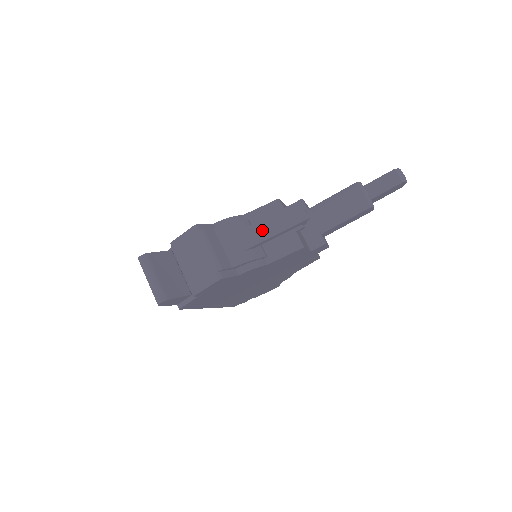
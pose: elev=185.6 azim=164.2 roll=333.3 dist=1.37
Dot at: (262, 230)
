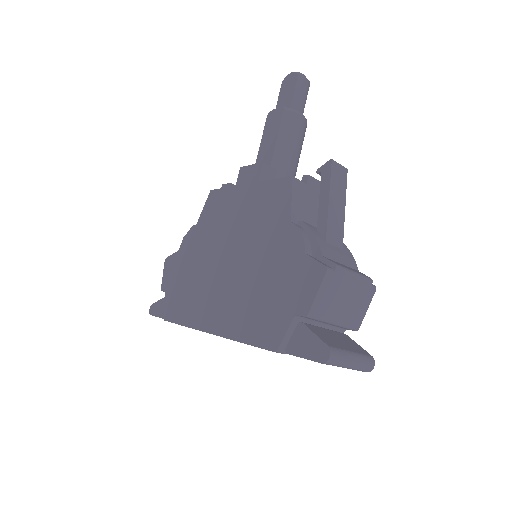
Dot at: (336, 215)
